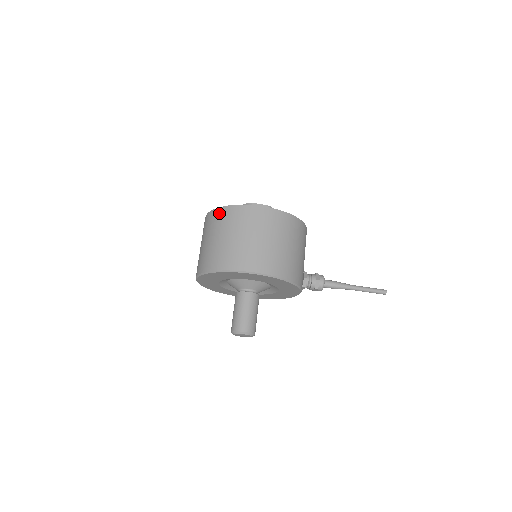
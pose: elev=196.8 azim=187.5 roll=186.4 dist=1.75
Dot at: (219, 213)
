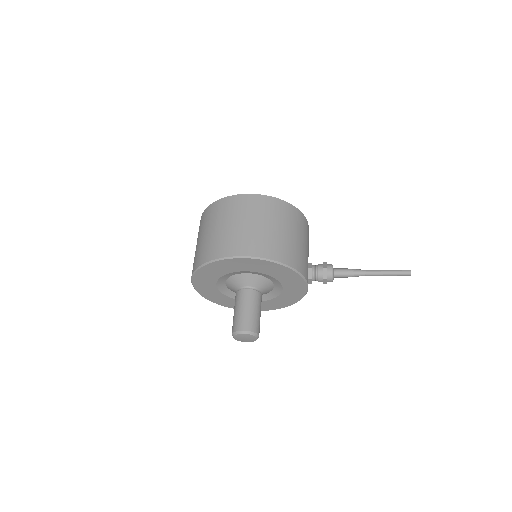
Dot at: (206, 212)
